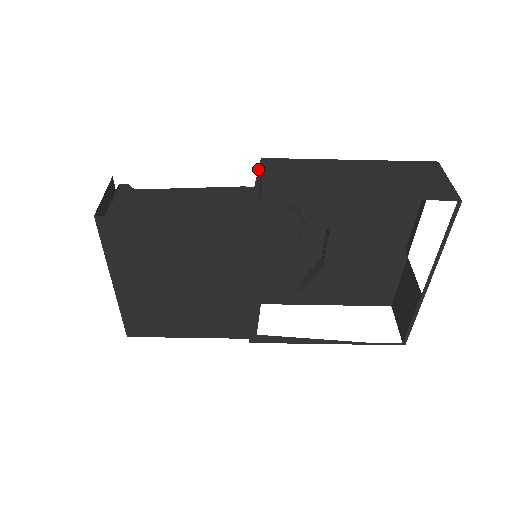
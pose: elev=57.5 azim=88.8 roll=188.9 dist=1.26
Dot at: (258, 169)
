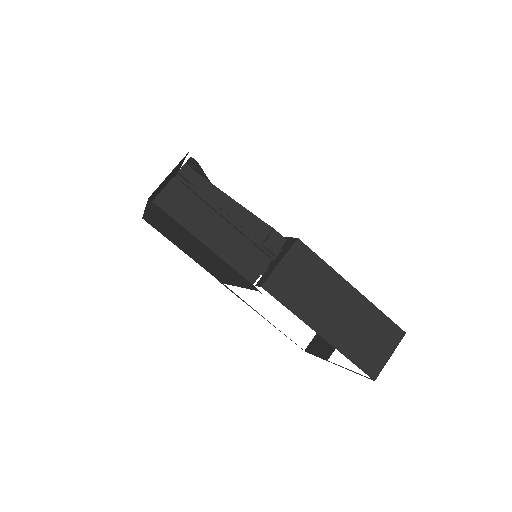
Dot at: (292, 237)
